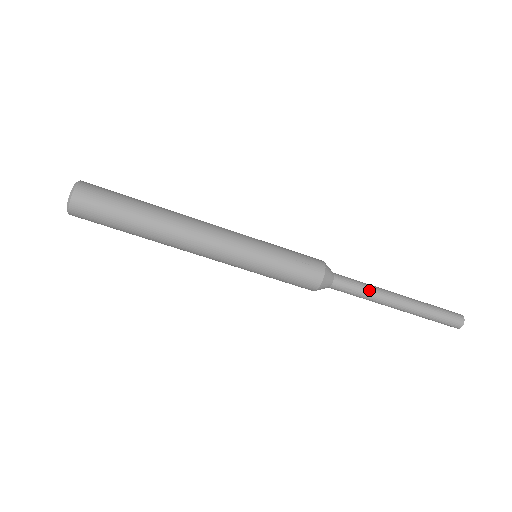
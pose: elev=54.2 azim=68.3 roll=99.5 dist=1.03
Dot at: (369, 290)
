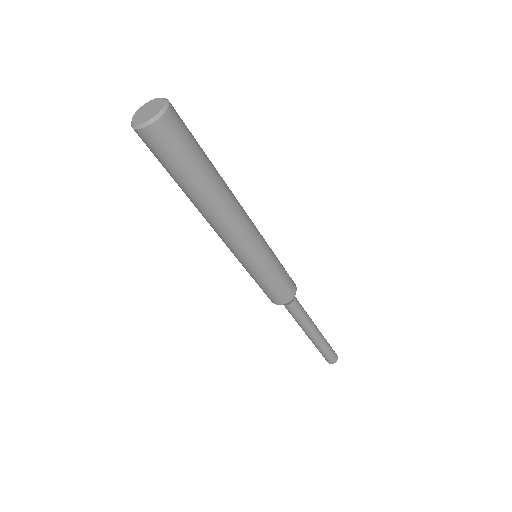
Dot at: (307, 318)
